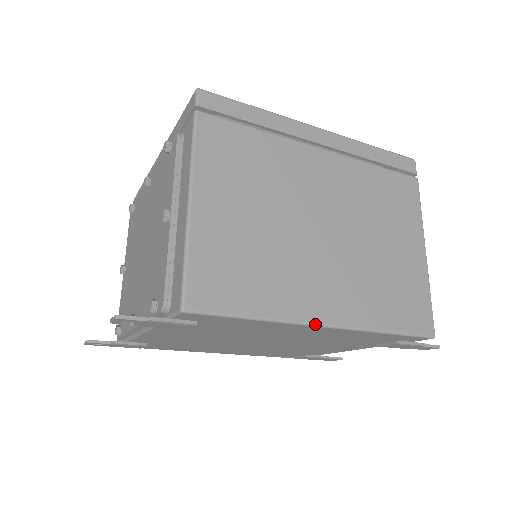
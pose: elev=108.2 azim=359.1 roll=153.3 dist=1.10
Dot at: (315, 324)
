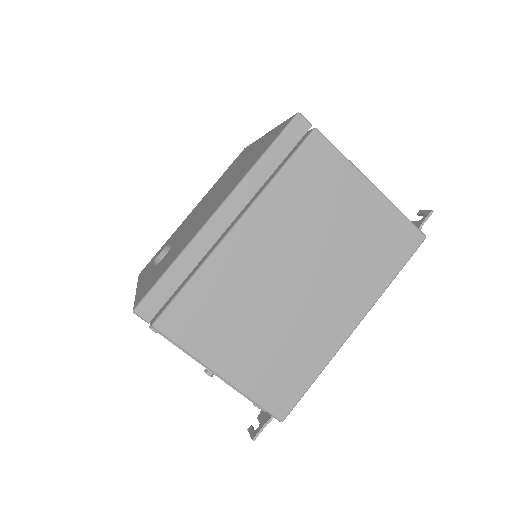
Dot at: (349, 336)
